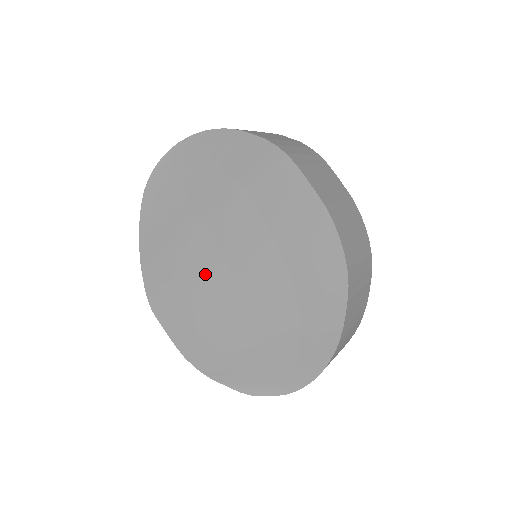
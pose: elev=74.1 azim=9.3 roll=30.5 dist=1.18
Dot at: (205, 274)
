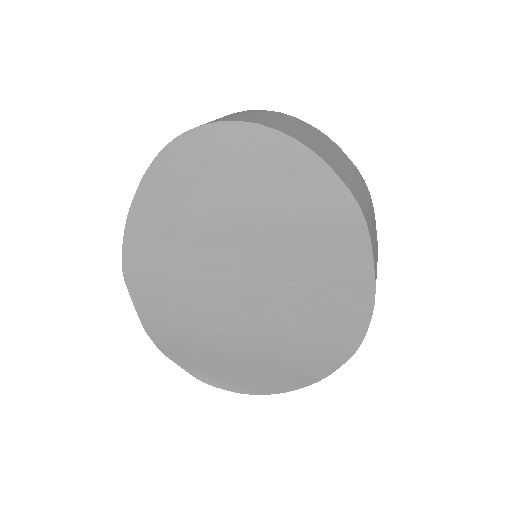
Dot at: (209, 275)
